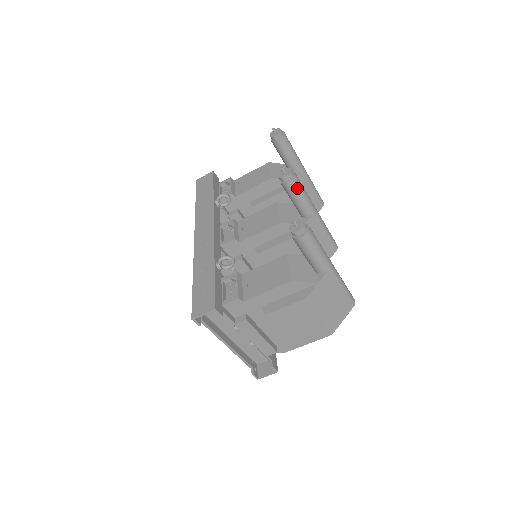
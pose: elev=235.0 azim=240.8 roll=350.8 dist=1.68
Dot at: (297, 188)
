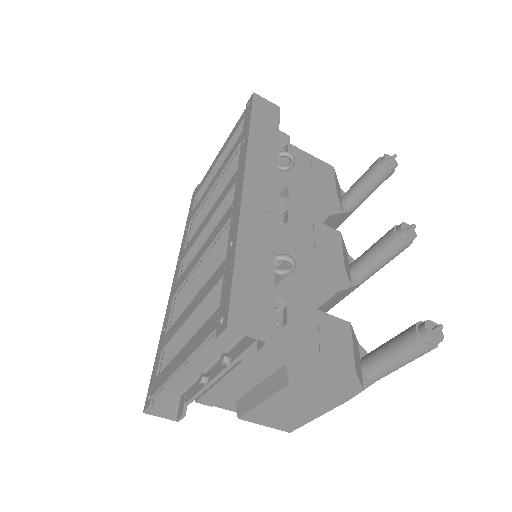
Dot at: (397, 254)
